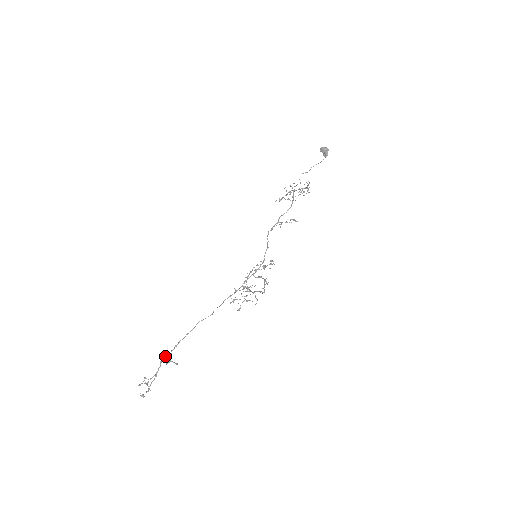
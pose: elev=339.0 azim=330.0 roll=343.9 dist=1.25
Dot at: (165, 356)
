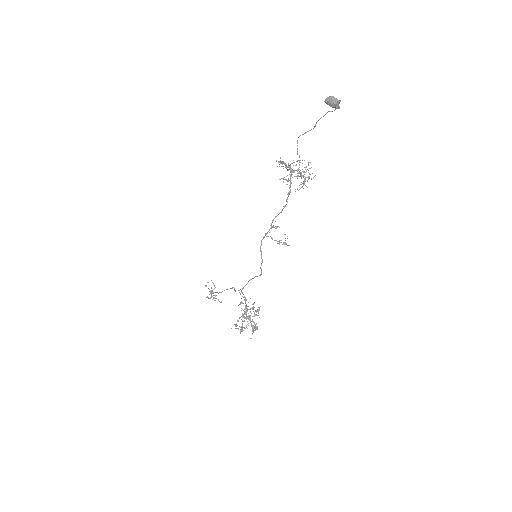
Dot at: (211, 291)
